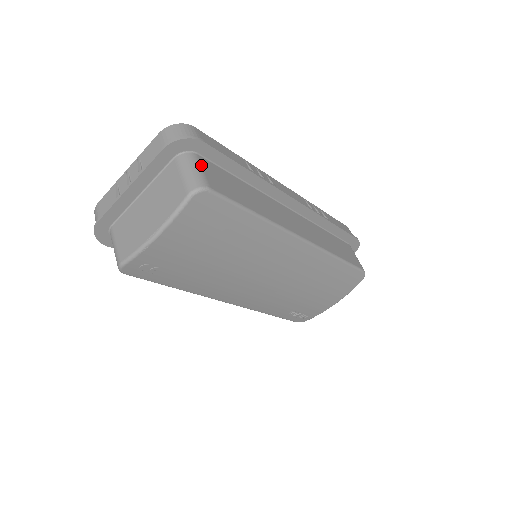
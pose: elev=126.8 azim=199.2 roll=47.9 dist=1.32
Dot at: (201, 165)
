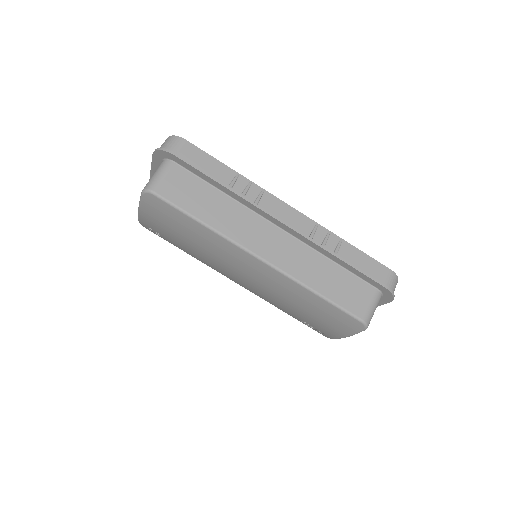
Dot at: (167, 172)
